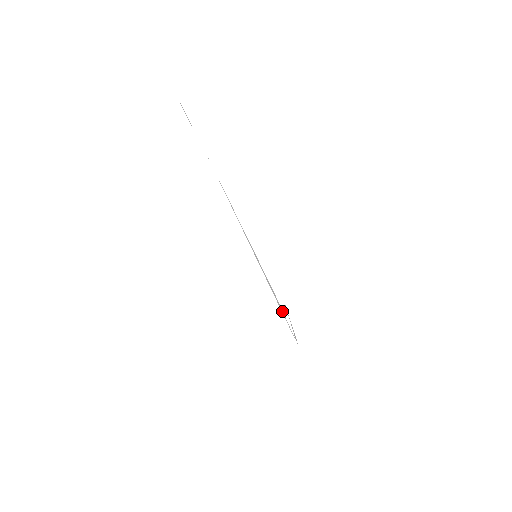
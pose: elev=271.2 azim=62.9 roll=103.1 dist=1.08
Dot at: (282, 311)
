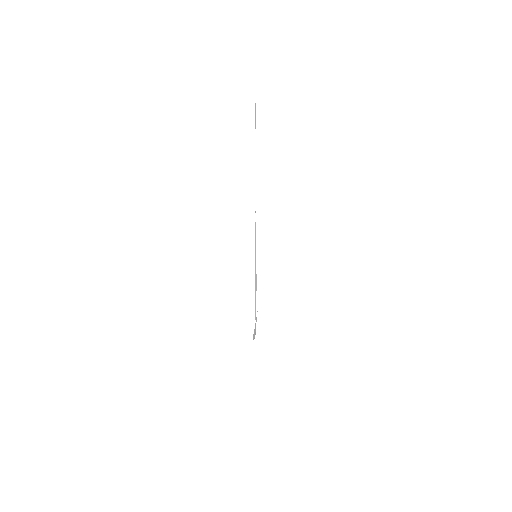
Dot at: occluded
